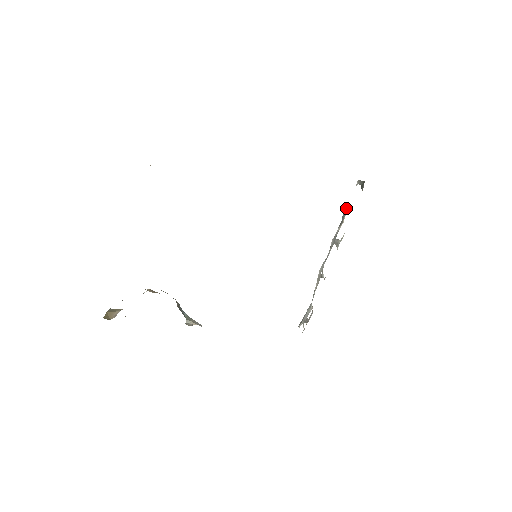
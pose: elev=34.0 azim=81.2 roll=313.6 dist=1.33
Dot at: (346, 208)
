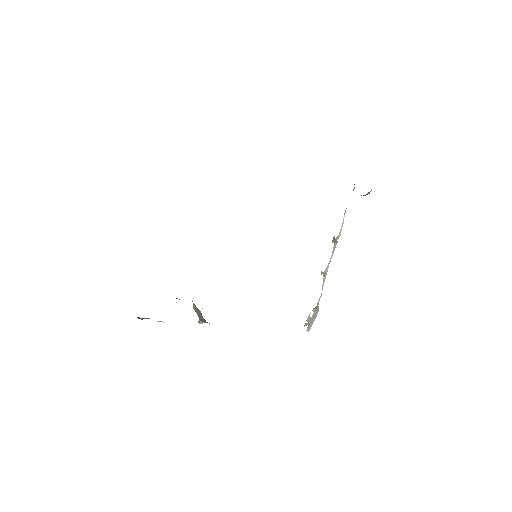
Dot at: occluded
